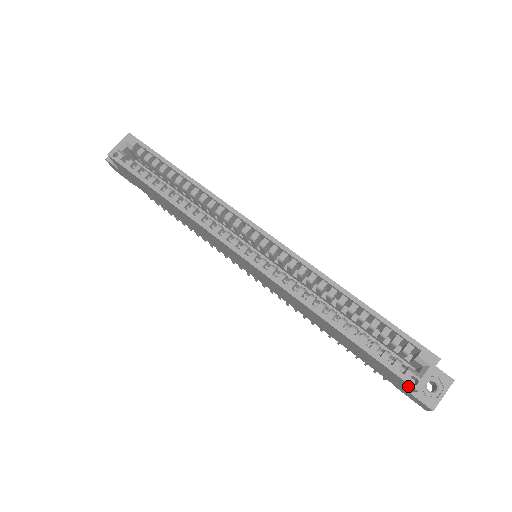
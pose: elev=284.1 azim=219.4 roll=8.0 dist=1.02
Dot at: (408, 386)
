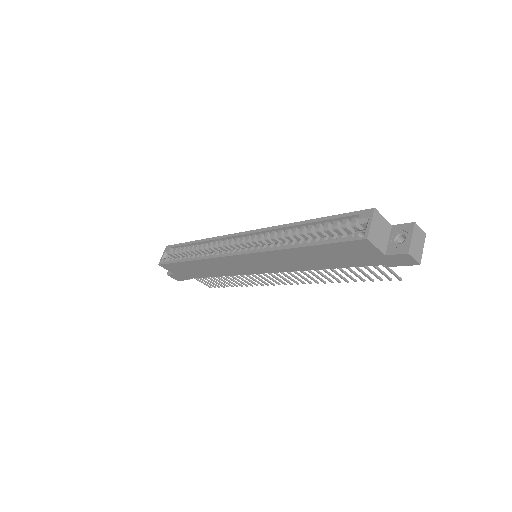
Dot at: (365, 244)
